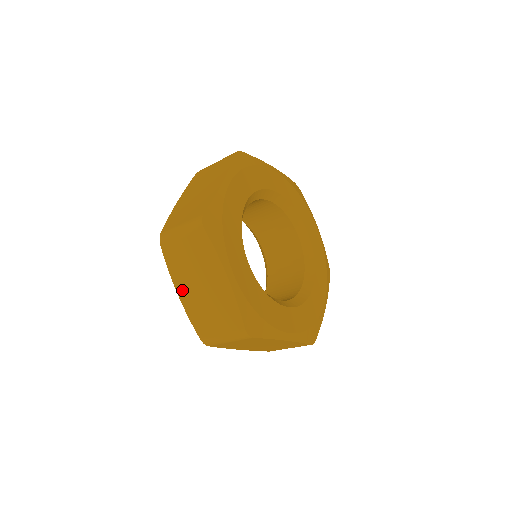
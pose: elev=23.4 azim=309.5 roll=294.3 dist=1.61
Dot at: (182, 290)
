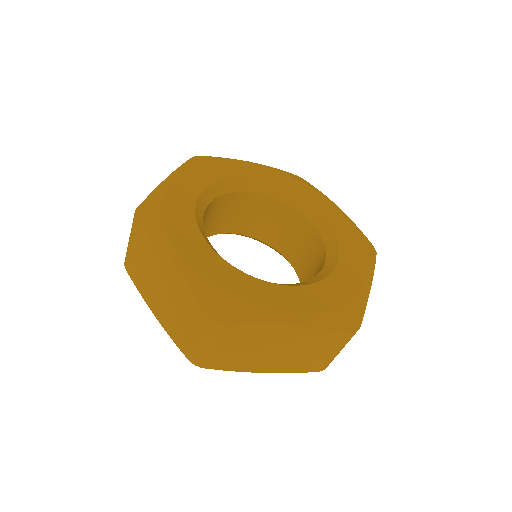
Dot at: occluded
